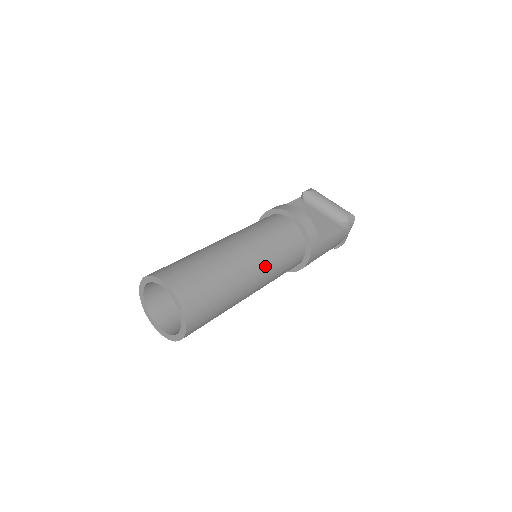
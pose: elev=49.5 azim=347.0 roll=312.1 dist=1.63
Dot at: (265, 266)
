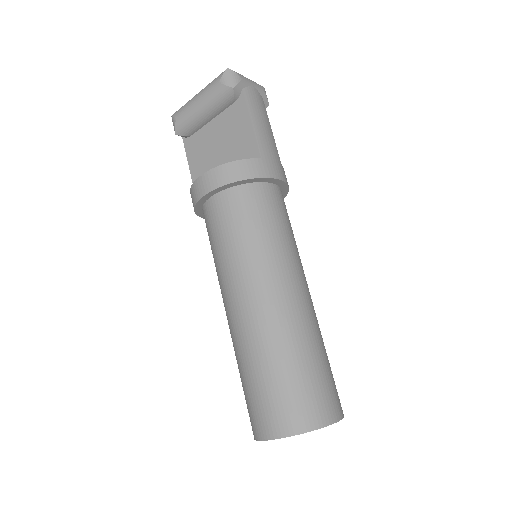
Dot at: (275, 271)
